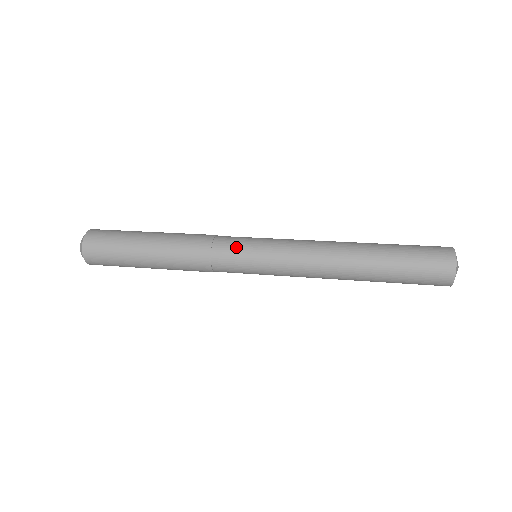
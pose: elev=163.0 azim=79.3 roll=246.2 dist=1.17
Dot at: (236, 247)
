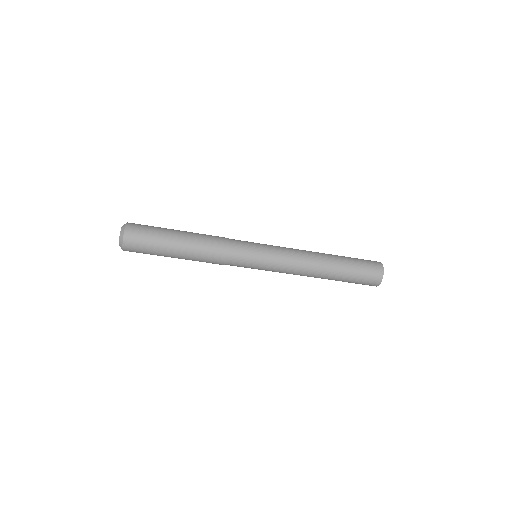
Dot at: occluded
